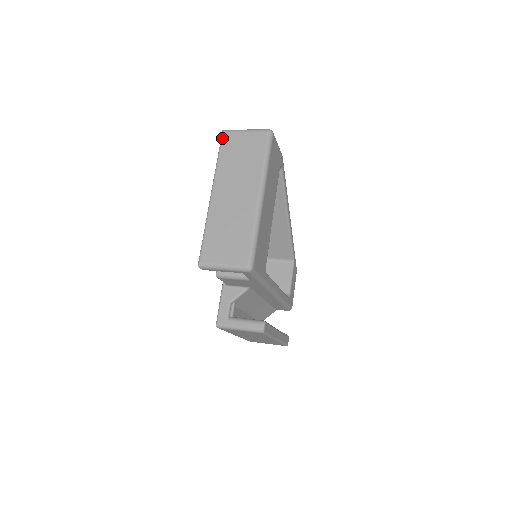
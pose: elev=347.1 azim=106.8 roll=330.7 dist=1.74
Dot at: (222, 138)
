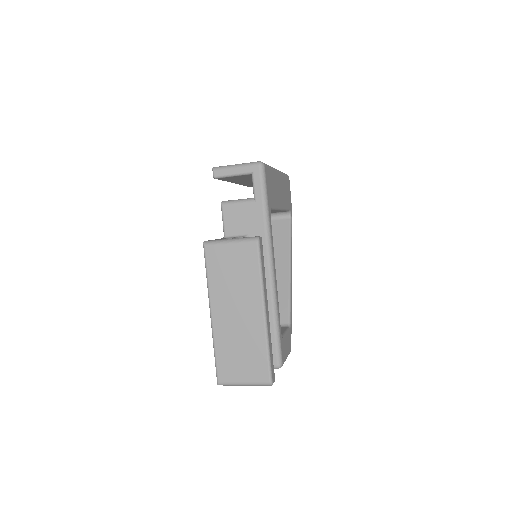
Dot at: occluded
